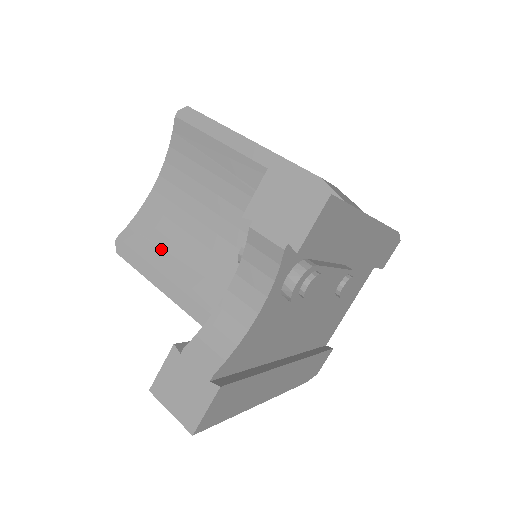
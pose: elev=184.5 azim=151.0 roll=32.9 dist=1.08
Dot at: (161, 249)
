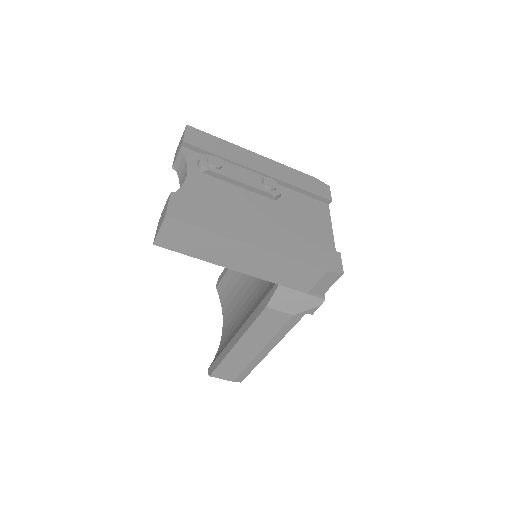
Dot at: (229, 339)
